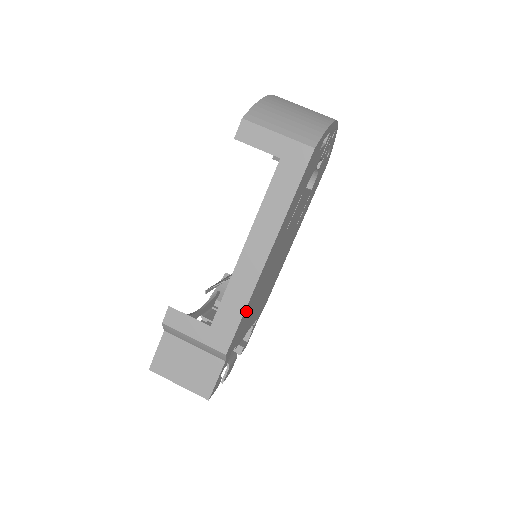
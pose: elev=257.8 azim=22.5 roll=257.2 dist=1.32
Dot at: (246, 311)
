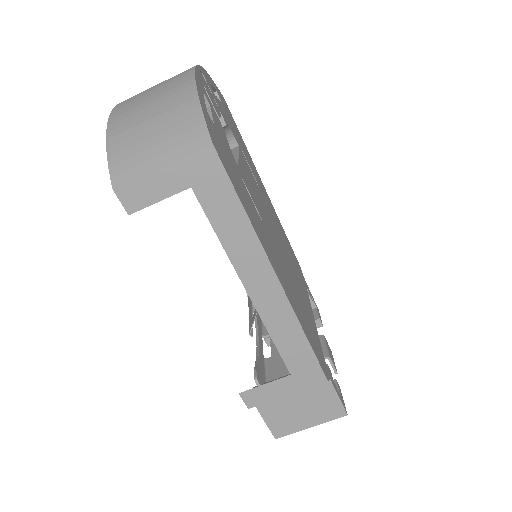
Dot at: (306, 331)
